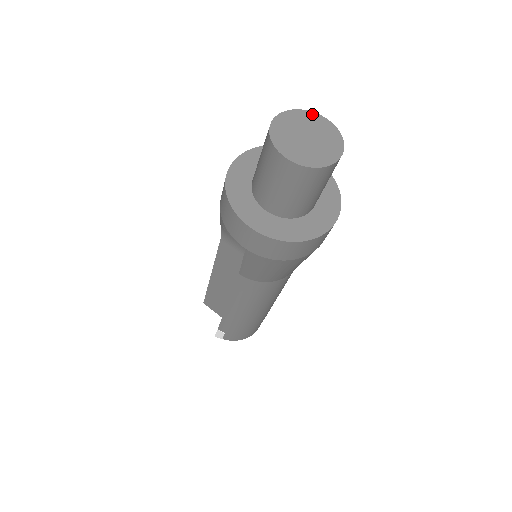
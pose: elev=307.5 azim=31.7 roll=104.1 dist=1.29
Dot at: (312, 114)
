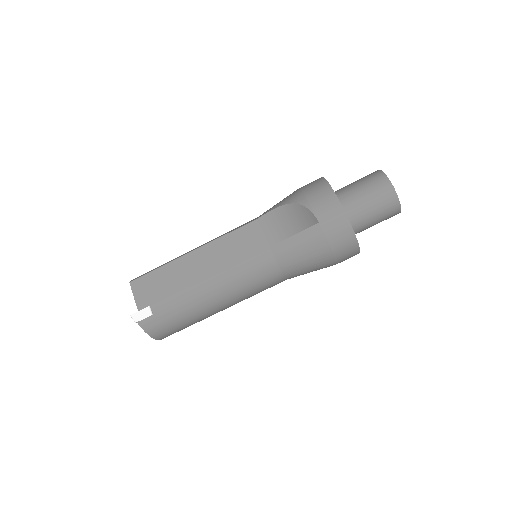
Dot at: occluded
